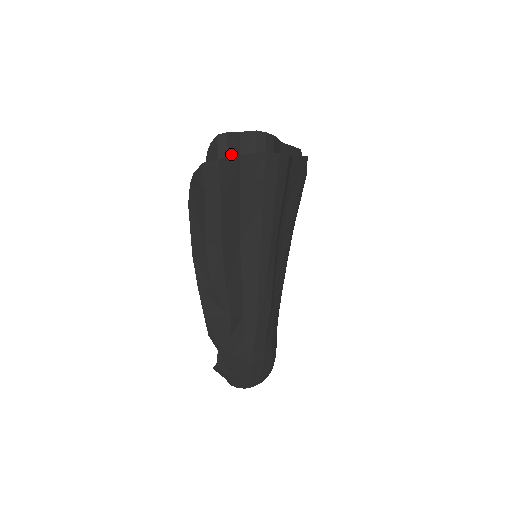
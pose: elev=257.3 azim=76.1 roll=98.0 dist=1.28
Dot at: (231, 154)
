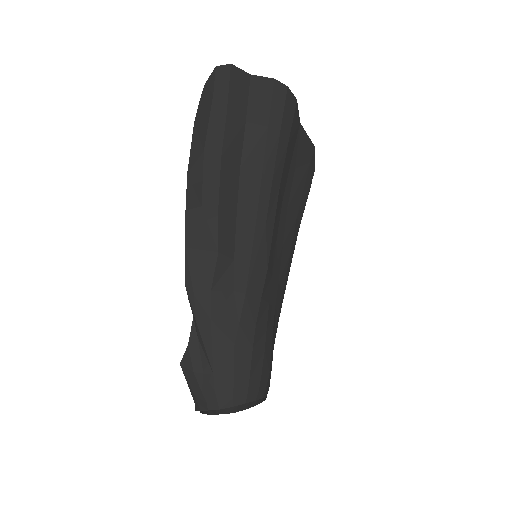
Dot at: occluded
